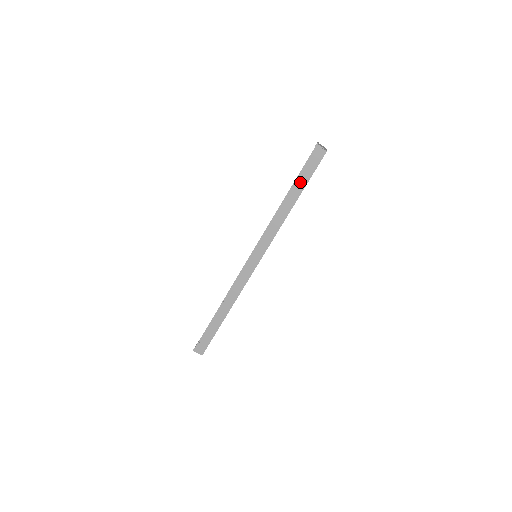
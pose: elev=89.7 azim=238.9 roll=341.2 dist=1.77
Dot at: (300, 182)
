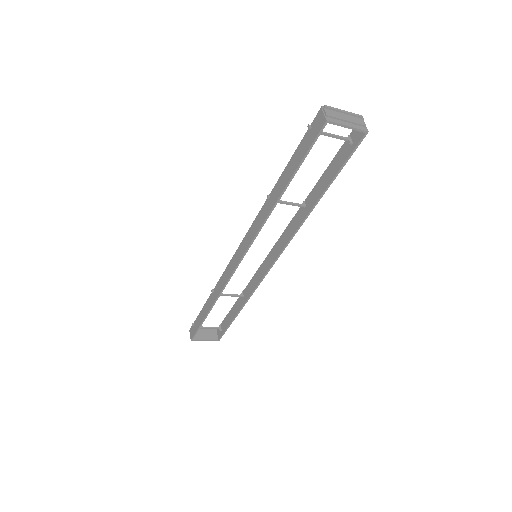
Dot at: (293, 163)
